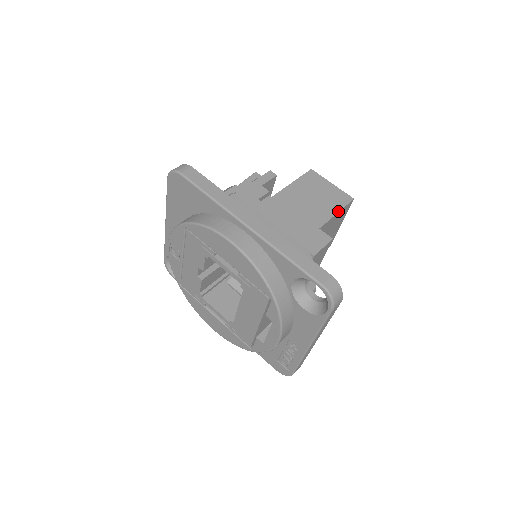
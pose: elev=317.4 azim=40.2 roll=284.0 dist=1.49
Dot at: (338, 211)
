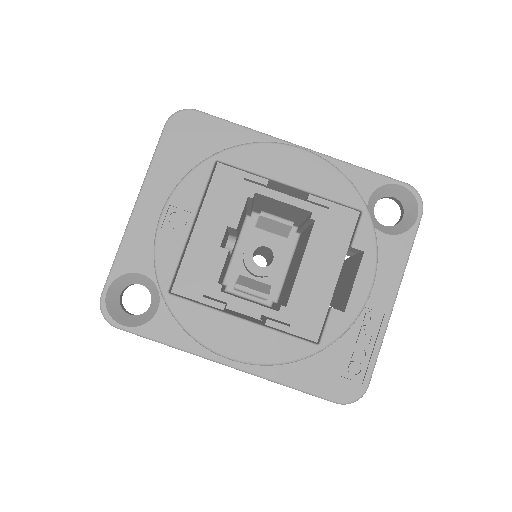
Dot at: occluded
